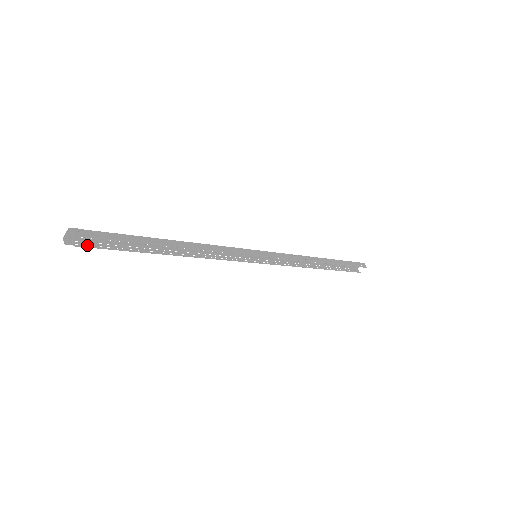
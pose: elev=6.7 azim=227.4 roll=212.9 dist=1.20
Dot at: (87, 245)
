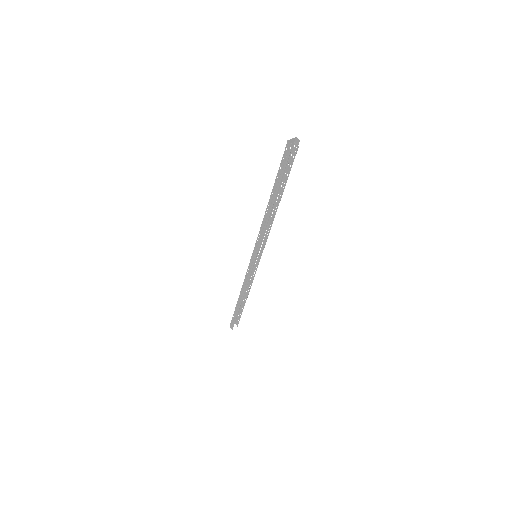
Dot at: (286, 156)
